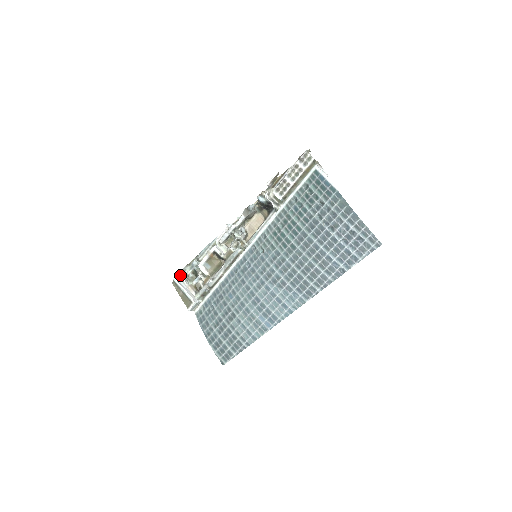
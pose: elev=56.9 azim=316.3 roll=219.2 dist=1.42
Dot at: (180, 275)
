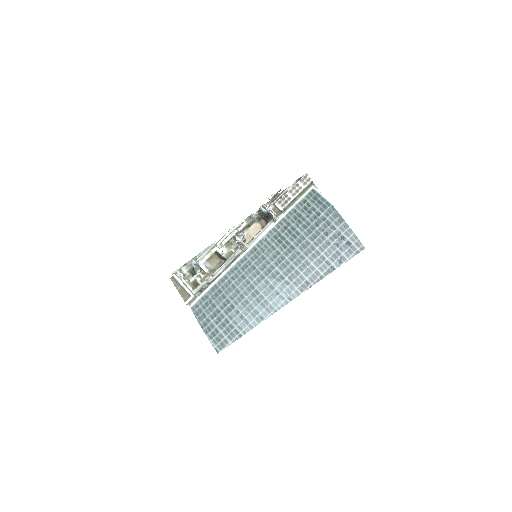
Dot at: (178, 272)
